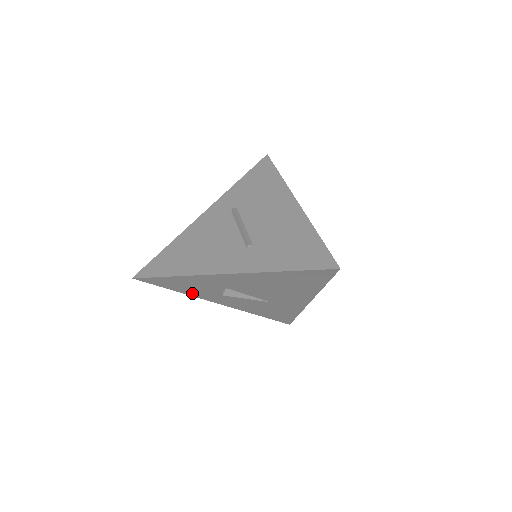
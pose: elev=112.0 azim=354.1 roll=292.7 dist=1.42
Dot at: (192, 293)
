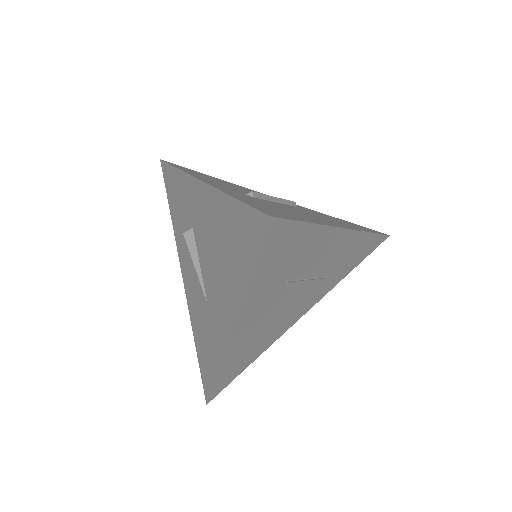
Dot at: (176, 228)
